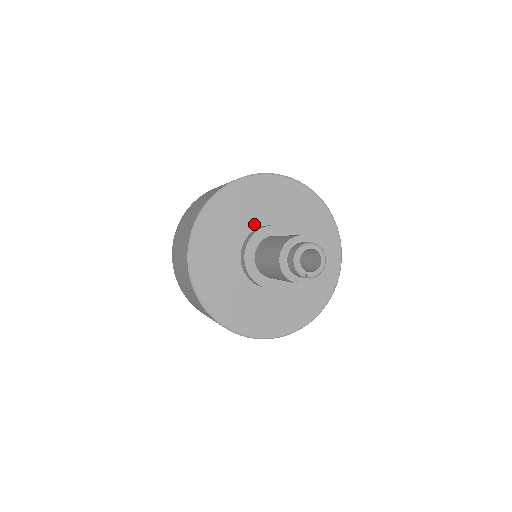
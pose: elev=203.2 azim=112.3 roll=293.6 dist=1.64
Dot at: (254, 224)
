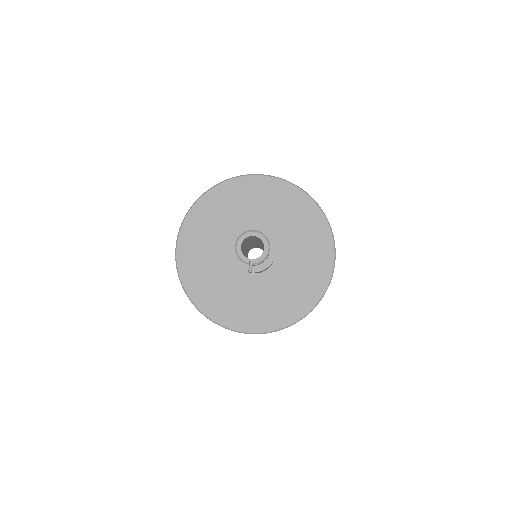
Dot at: (234, 225)
